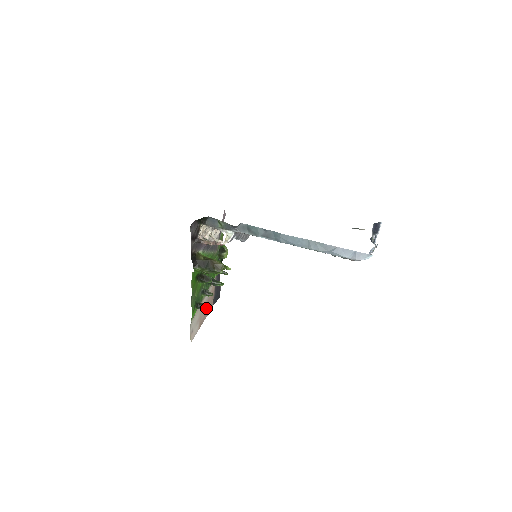
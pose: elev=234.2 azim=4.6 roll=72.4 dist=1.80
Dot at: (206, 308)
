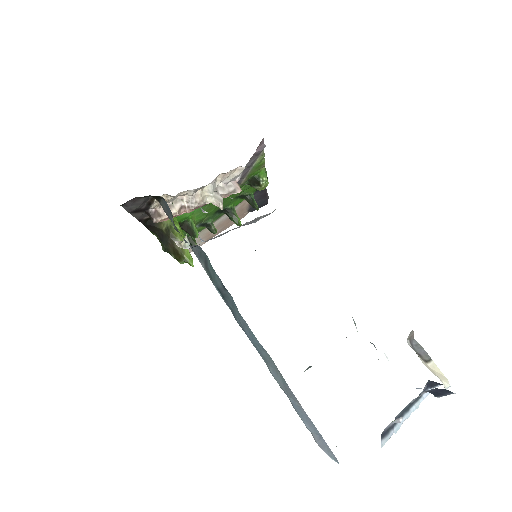
Dot at: occluded
